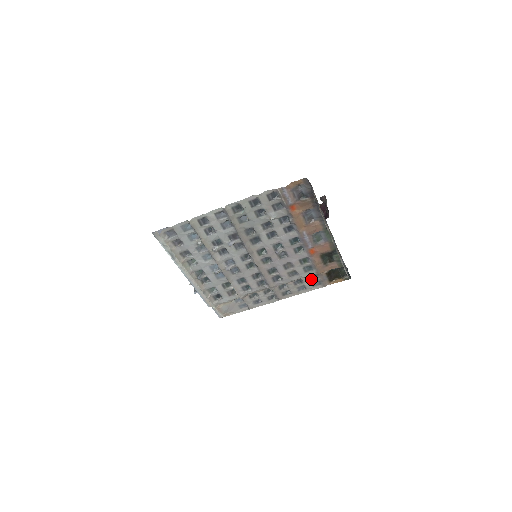
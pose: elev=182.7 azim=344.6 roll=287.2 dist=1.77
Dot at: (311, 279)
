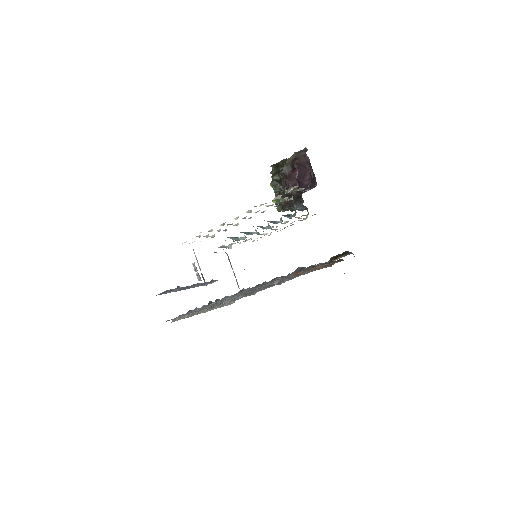
Dot at: occluded
